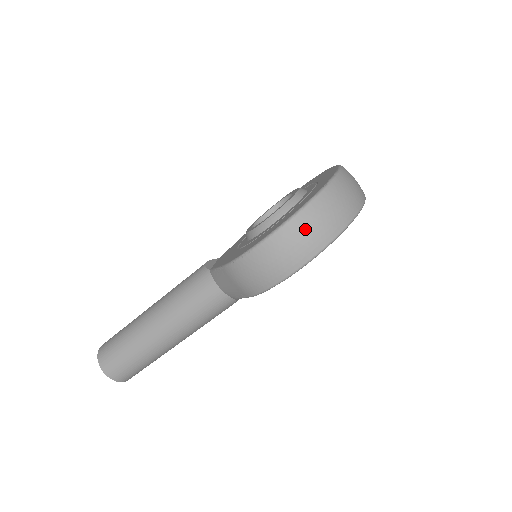
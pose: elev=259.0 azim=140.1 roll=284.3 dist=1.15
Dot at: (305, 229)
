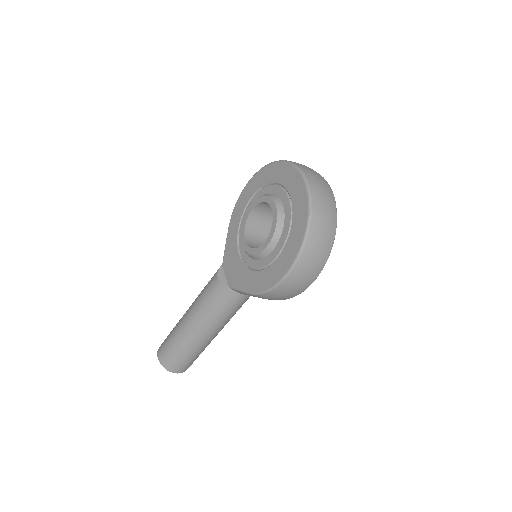
Dot at: (312, 258)
